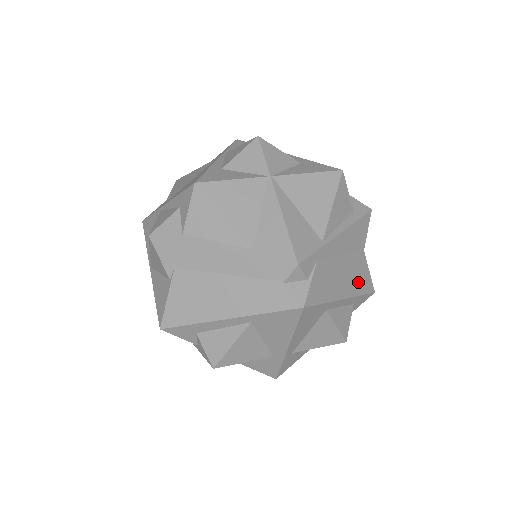
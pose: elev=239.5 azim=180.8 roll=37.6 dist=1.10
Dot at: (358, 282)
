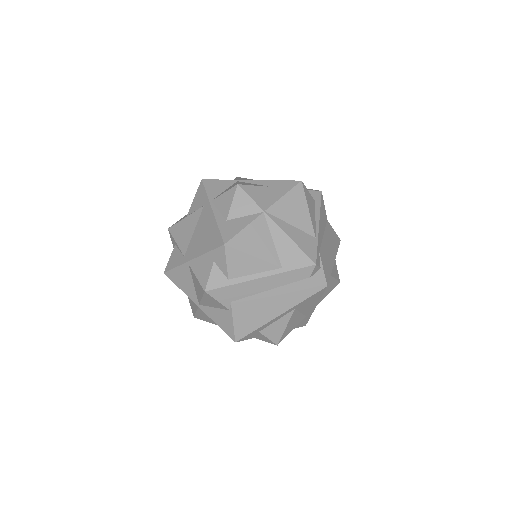
Dot at: (334, 243)
